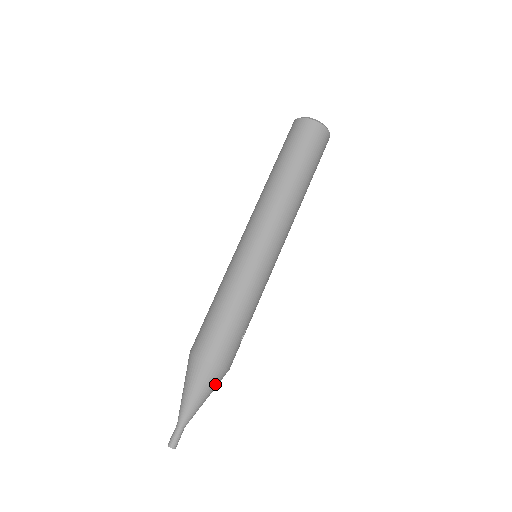
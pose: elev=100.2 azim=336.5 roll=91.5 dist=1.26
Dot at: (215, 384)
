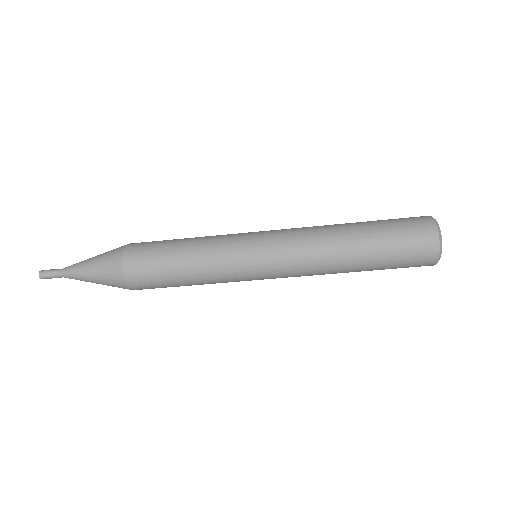
Dot at: occluded
